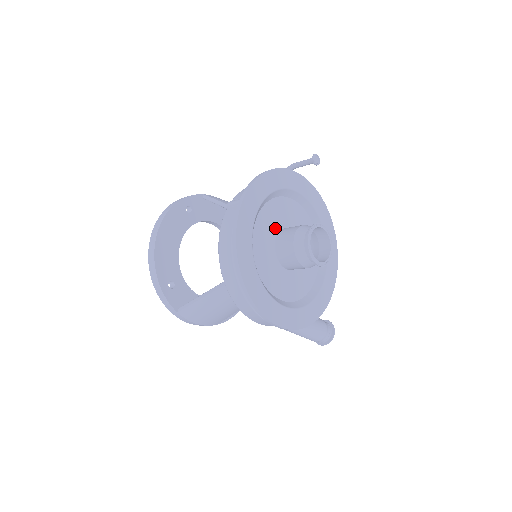
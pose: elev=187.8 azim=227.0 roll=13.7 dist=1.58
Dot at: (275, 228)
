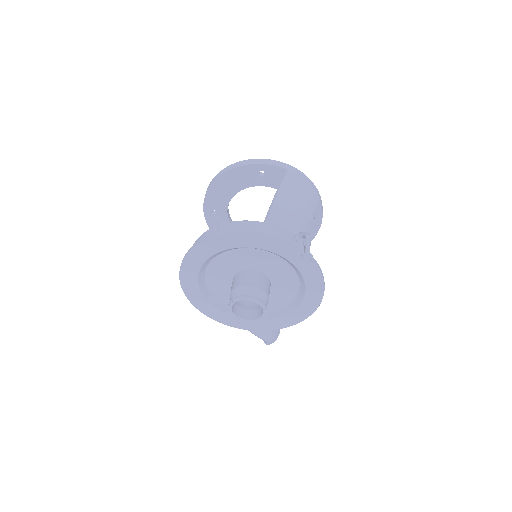
Dot at: (244, 266)
